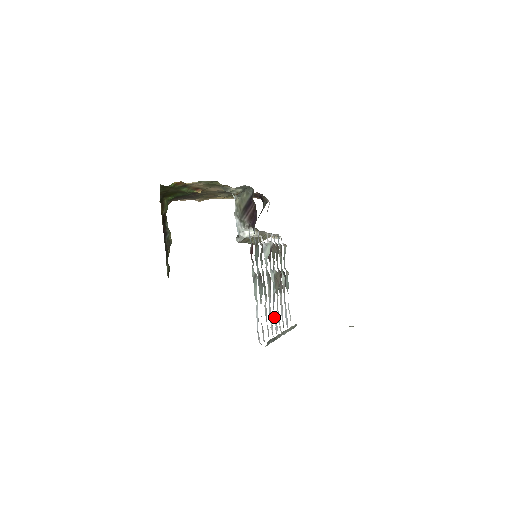
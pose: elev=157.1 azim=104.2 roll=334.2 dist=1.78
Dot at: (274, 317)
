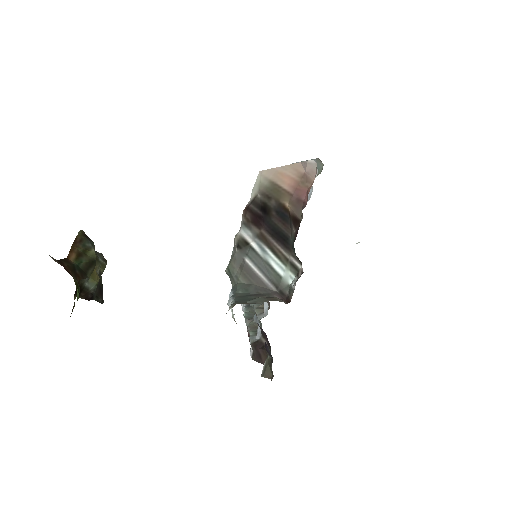
Dot at: occluded
